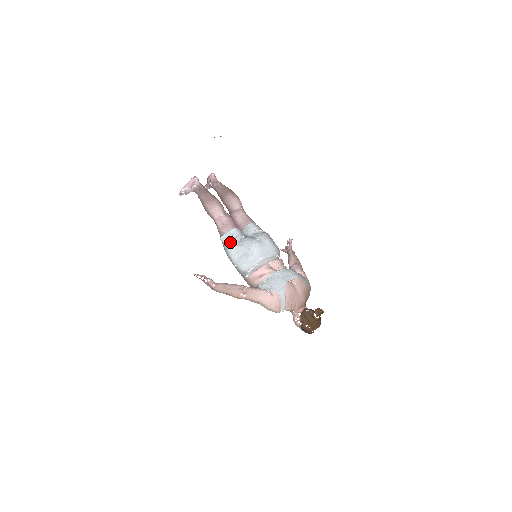
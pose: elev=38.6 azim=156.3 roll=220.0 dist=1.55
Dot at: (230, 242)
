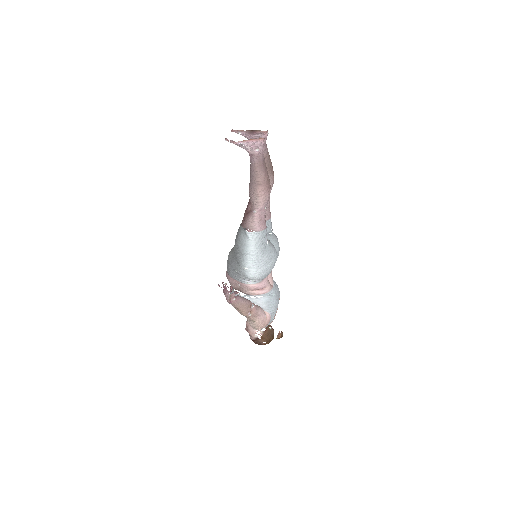
Dot at: (259, 245)
